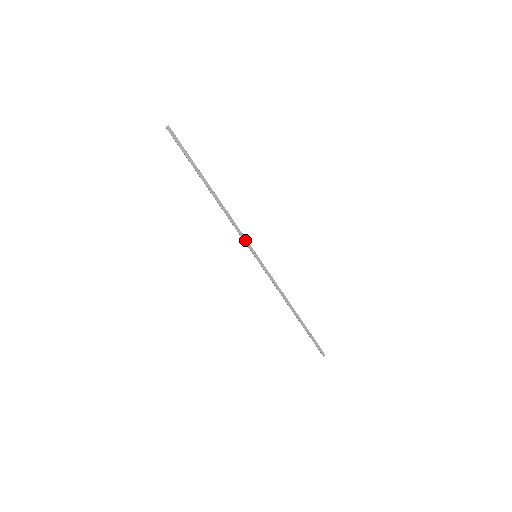
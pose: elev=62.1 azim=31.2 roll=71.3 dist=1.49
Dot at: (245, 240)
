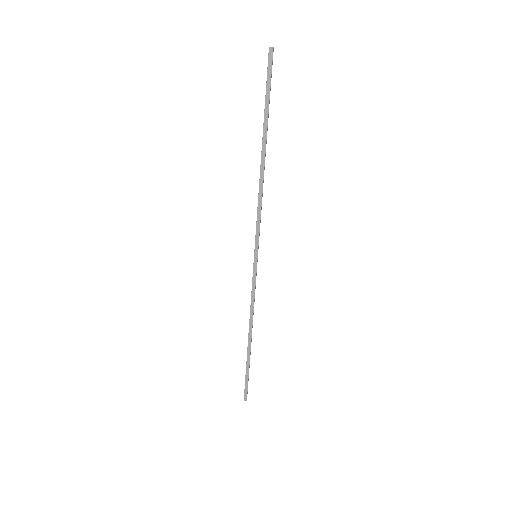
Dot at: (258, 232)
